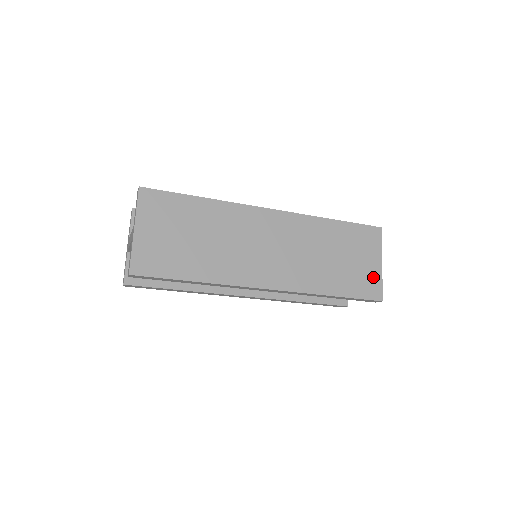
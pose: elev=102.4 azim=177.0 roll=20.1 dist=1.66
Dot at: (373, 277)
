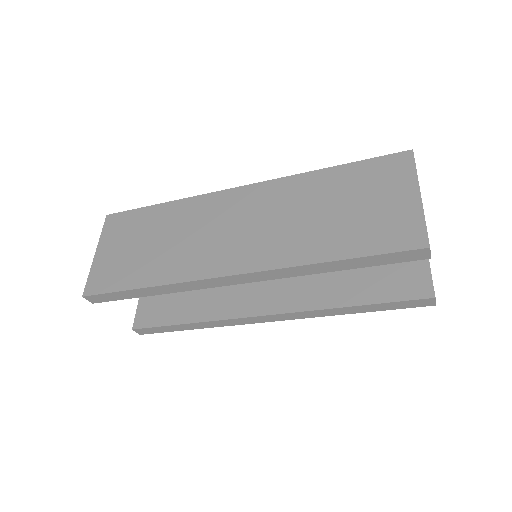
Dot at: (405, 218)
